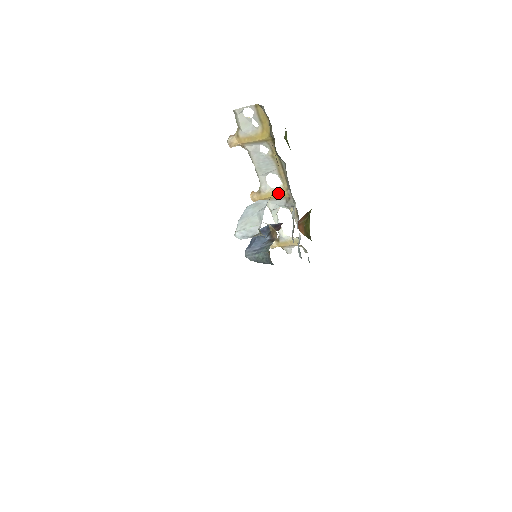
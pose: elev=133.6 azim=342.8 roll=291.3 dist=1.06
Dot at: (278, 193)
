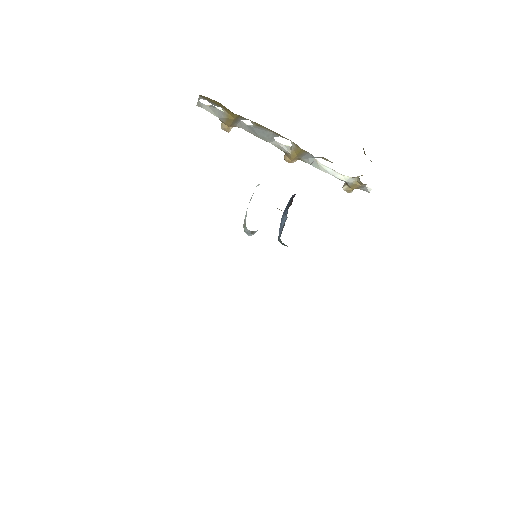
Dot at: (297, 150)
